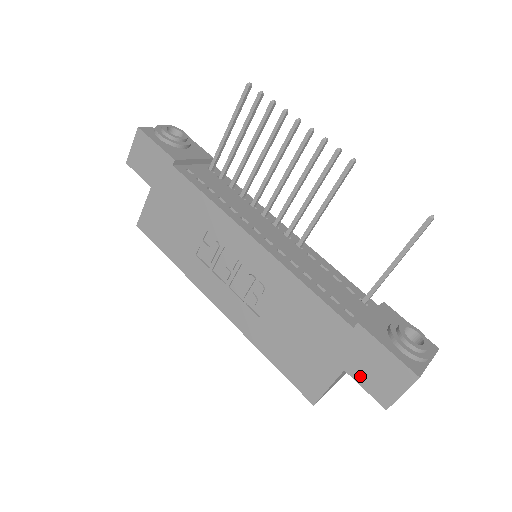
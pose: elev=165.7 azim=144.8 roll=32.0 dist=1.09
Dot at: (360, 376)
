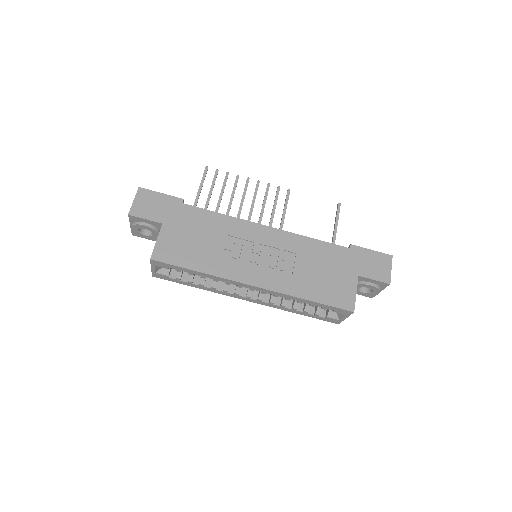
Dot at: (368, 273)
